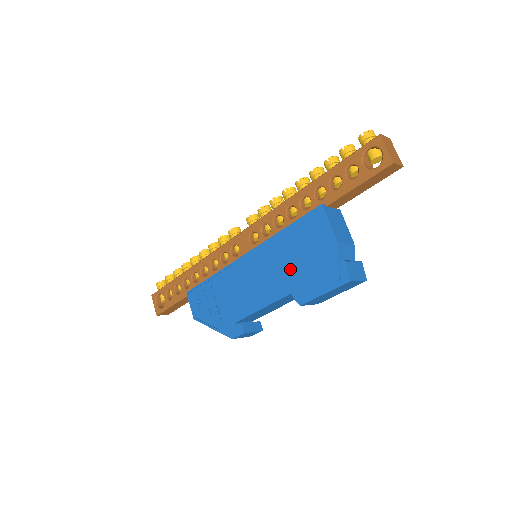
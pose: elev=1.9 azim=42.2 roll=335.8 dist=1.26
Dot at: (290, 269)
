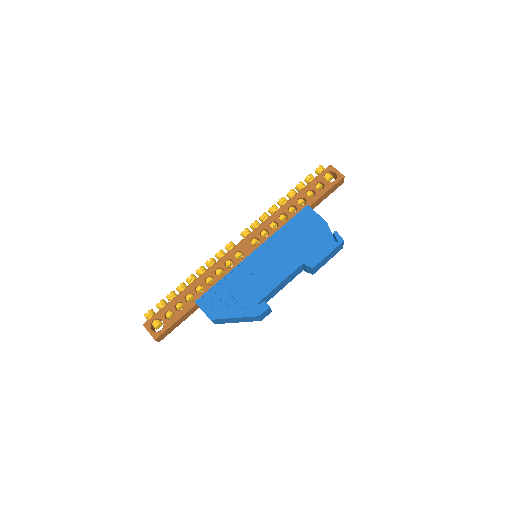
Dot at: (297, 248)
